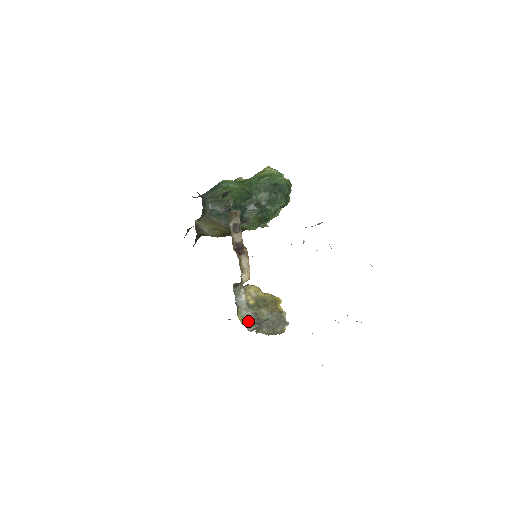
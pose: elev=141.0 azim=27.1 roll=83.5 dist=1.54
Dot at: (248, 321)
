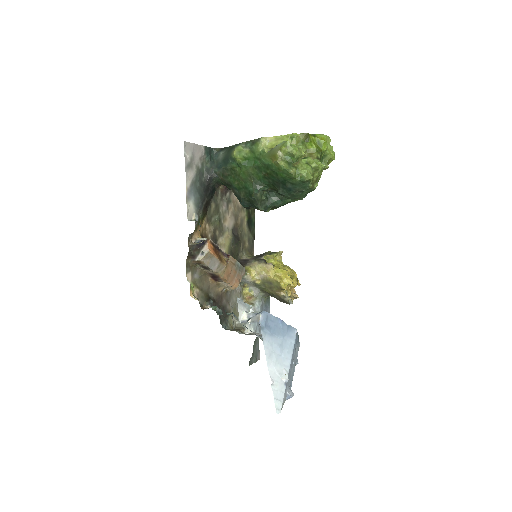
Dot at: (253, 295)
